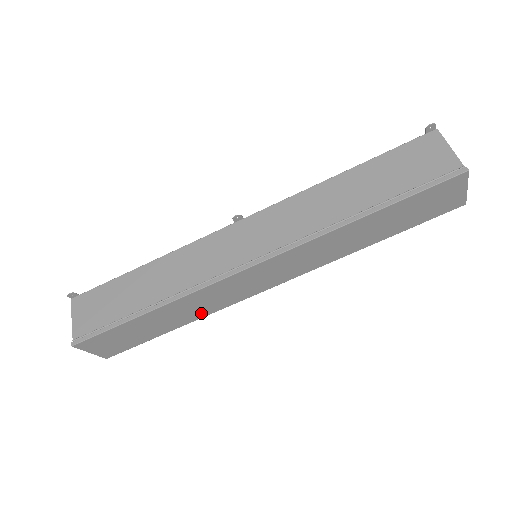
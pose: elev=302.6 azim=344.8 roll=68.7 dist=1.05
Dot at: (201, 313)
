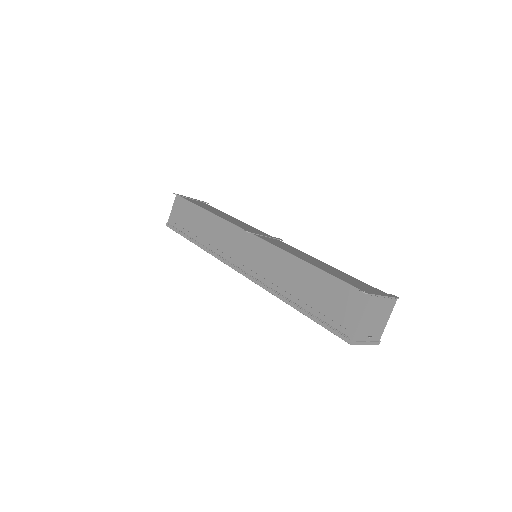
Dot at: occluded
